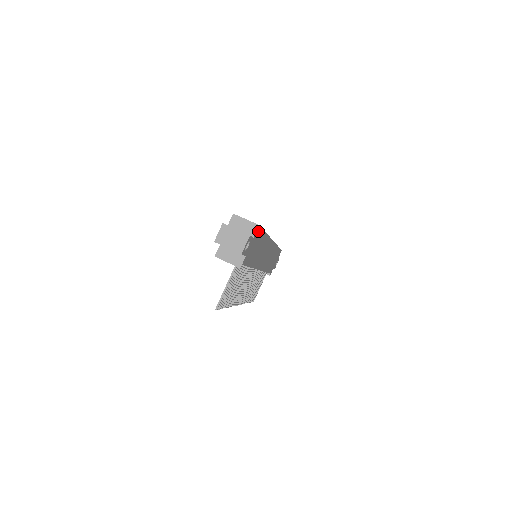
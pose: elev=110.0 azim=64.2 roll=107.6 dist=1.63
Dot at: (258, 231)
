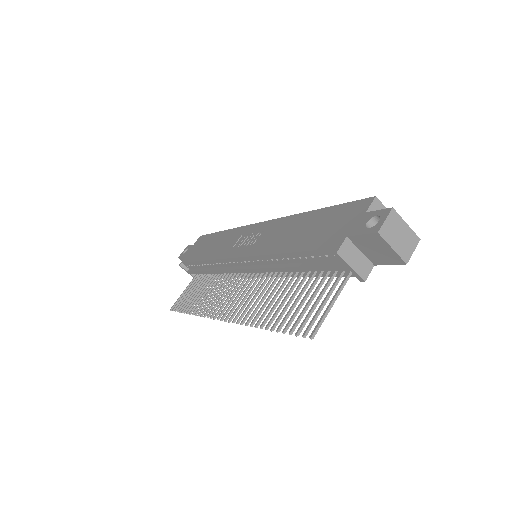
Dot at: occluded
